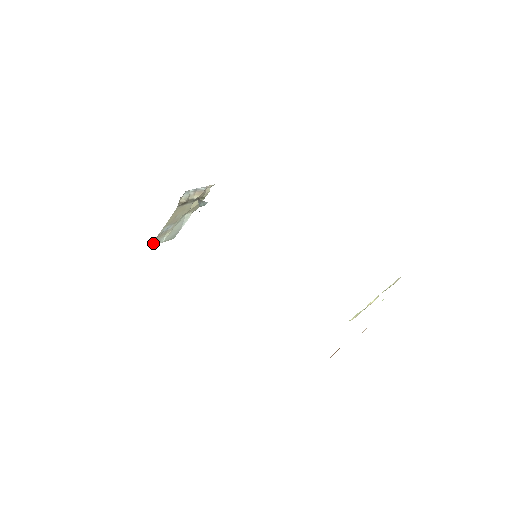
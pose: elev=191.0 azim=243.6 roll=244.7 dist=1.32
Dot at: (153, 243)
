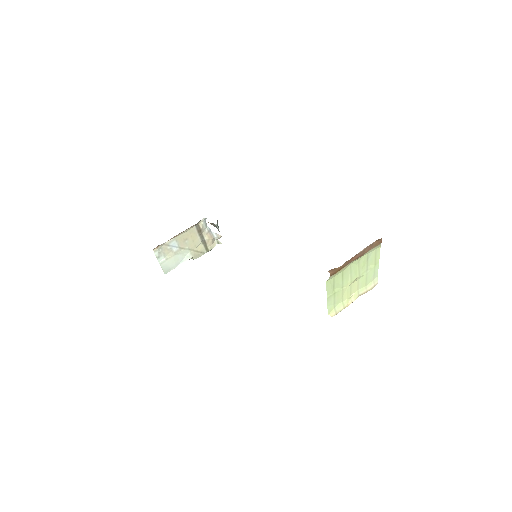
Dot at: (158, 248)
